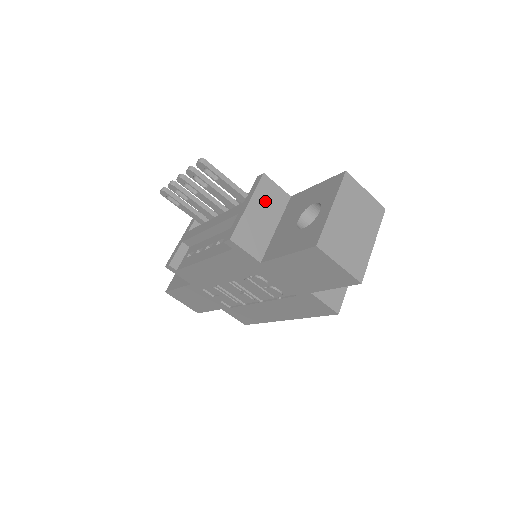
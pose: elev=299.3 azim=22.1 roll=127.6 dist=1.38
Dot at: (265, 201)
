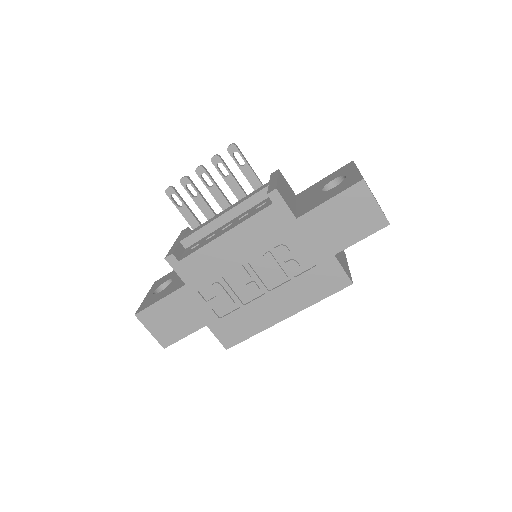
Dot at: (285, 185)
